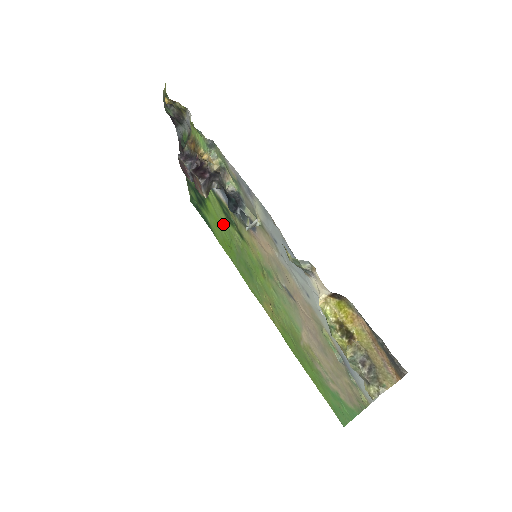
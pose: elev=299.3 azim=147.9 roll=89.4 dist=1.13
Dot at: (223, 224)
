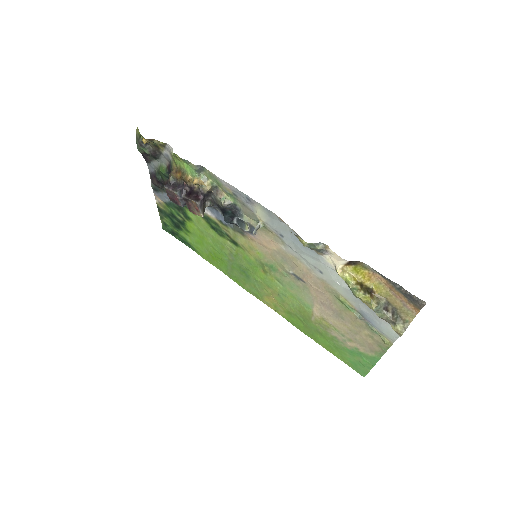
Dot at: (210, 239)
